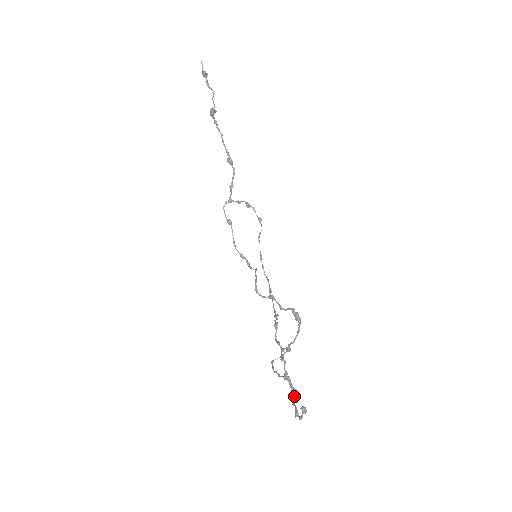
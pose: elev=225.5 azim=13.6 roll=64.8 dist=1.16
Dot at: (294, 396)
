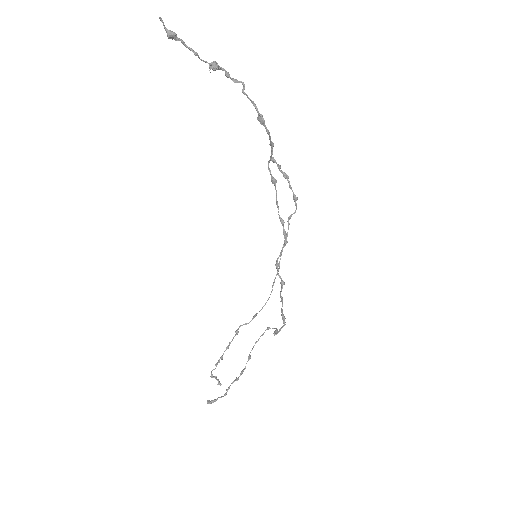
Dot at: (239, 376)
